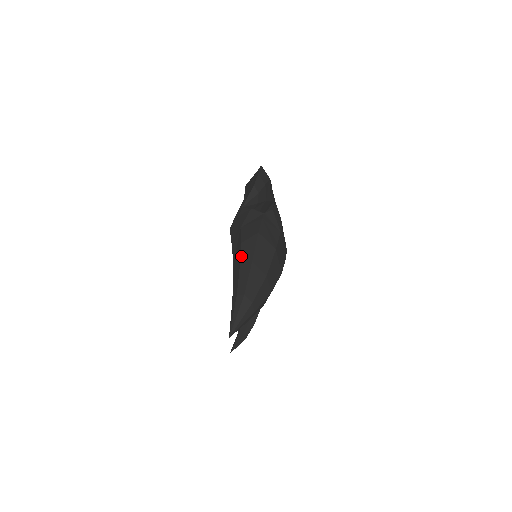
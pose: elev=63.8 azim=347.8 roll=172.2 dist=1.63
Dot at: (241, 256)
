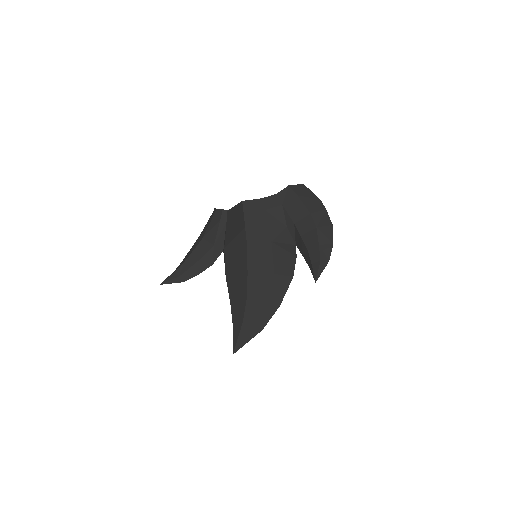
Dot at: (272, 290)
